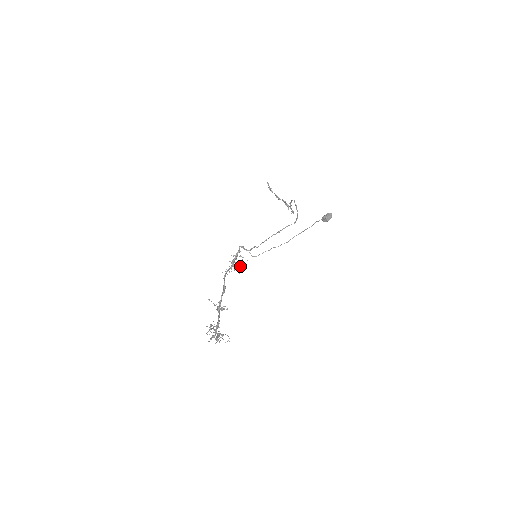
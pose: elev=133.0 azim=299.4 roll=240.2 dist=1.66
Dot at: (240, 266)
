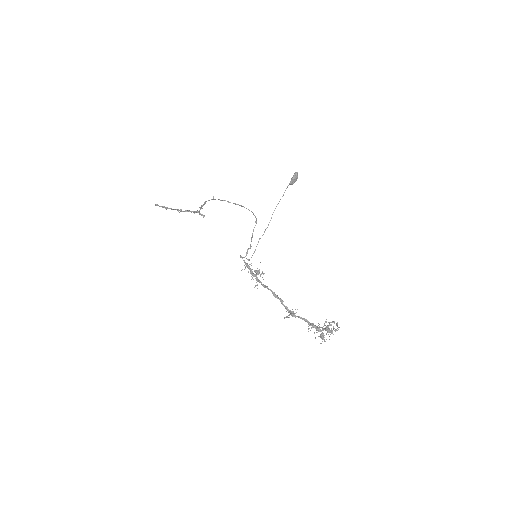
Dot at: occluded
